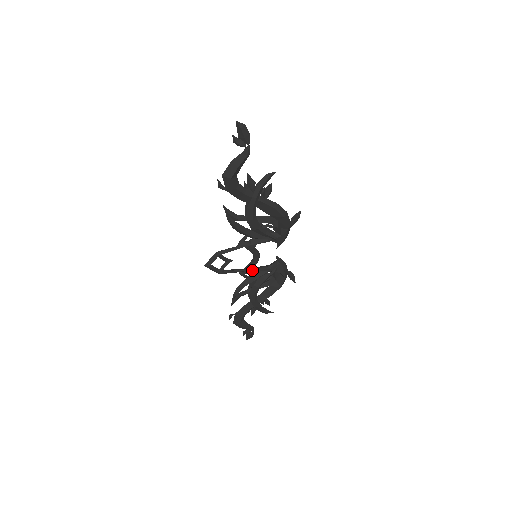
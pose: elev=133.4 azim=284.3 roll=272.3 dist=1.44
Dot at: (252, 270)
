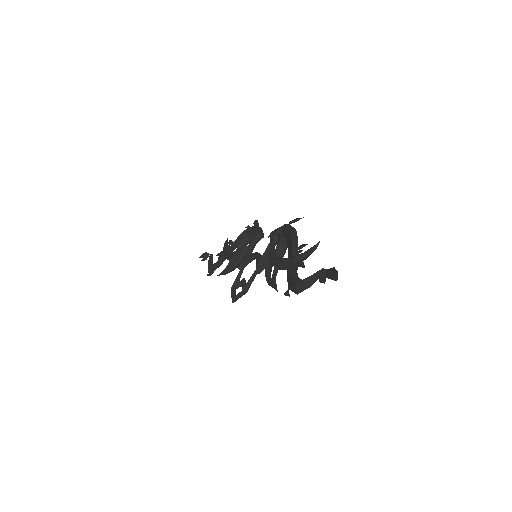
Dot at: occluded
